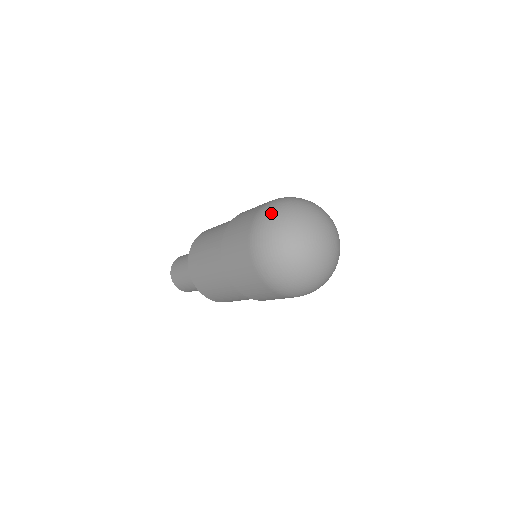
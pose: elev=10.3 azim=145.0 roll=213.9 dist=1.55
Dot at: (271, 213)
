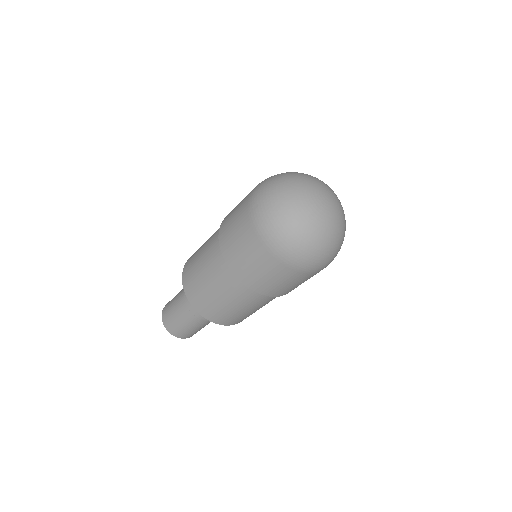
Dot at: occluded
